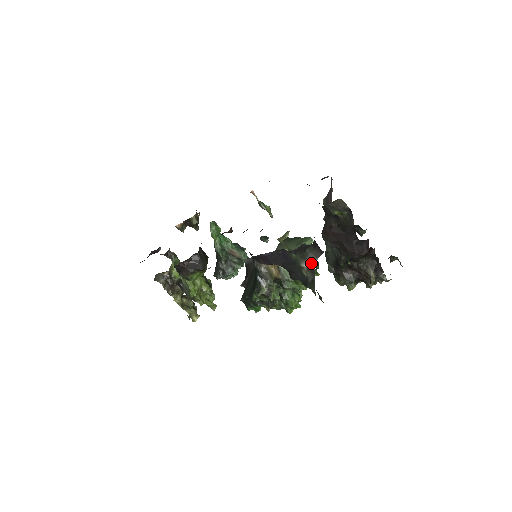
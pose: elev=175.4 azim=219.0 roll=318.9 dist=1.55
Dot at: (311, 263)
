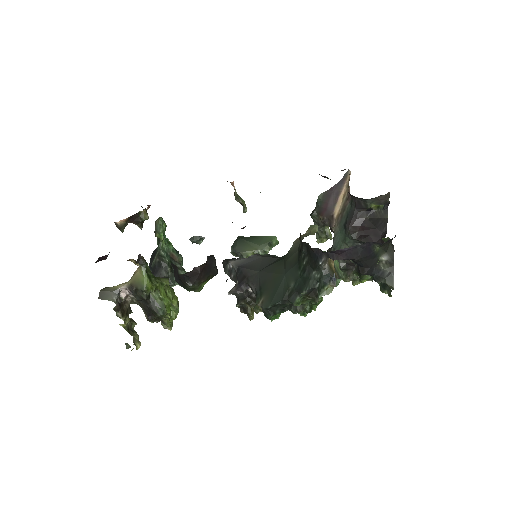
Dot at: (390, 255)
